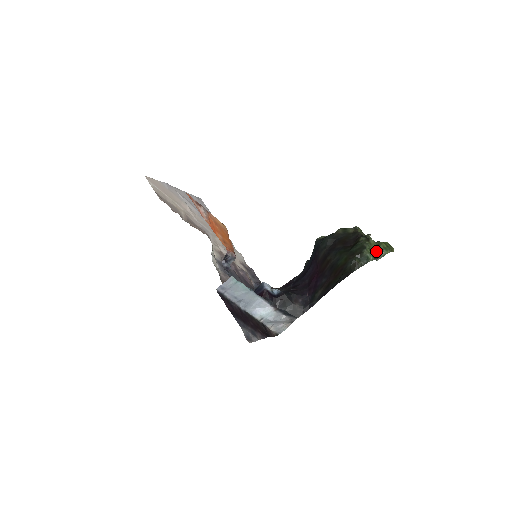
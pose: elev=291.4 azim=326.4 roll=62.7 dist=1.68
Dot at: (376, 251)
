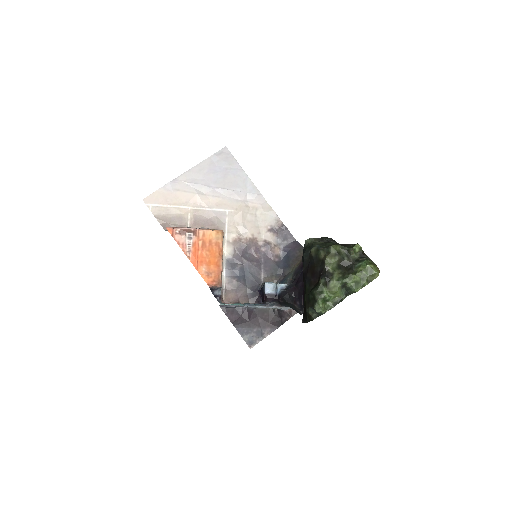
Dot at: (344, 288)
